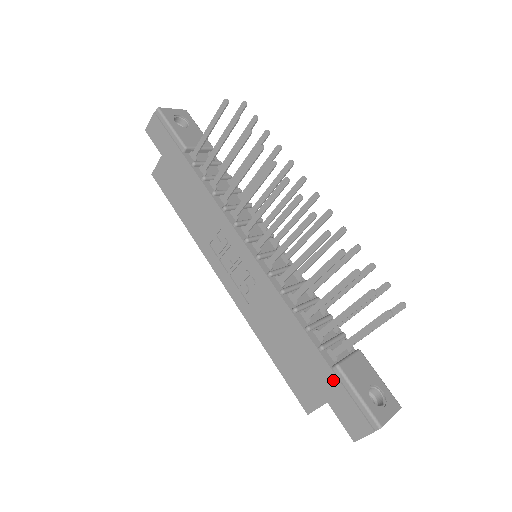
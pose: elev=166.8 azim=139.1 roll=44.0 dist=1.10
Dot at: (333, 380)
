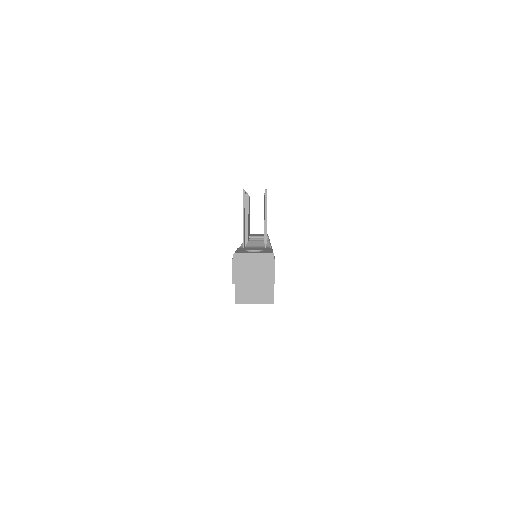
Dot at: occluded
